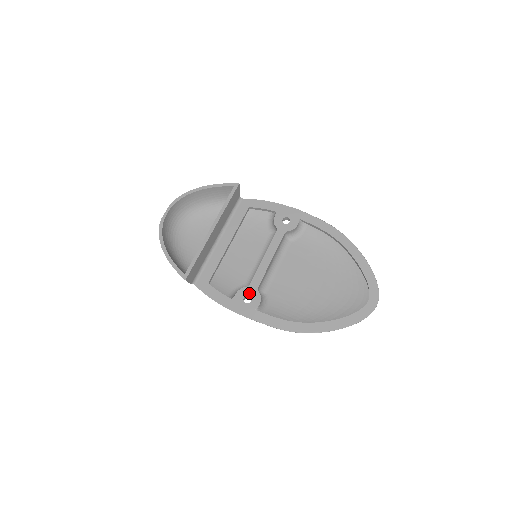
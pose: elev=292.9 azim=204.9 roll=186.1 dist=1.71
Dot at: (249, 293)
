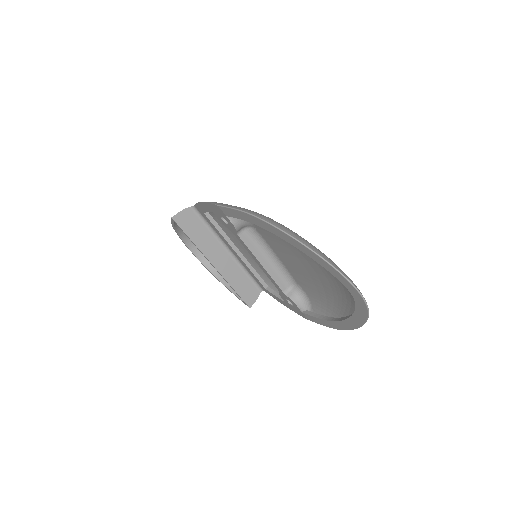
Dot at: (285, 297)
